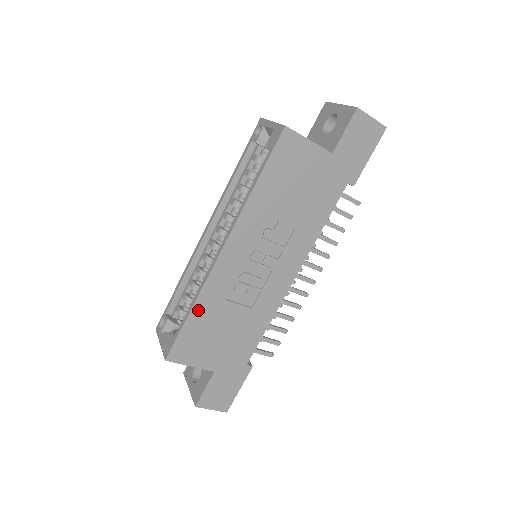
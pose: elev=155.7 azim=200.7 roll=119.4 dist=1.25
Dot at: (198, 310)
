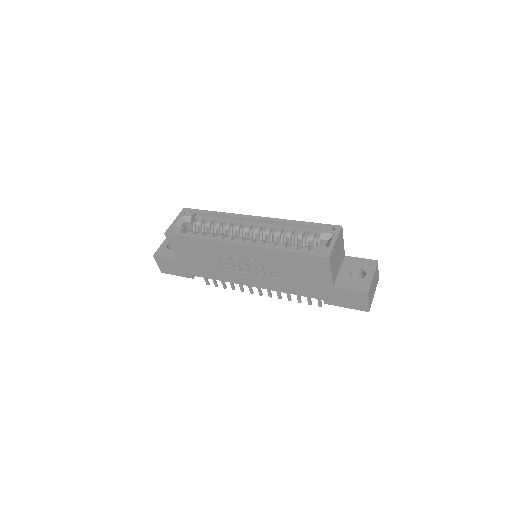
Dot at: (201, 242)
